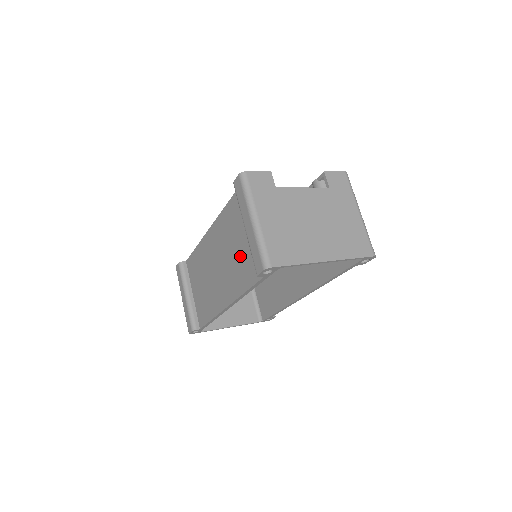
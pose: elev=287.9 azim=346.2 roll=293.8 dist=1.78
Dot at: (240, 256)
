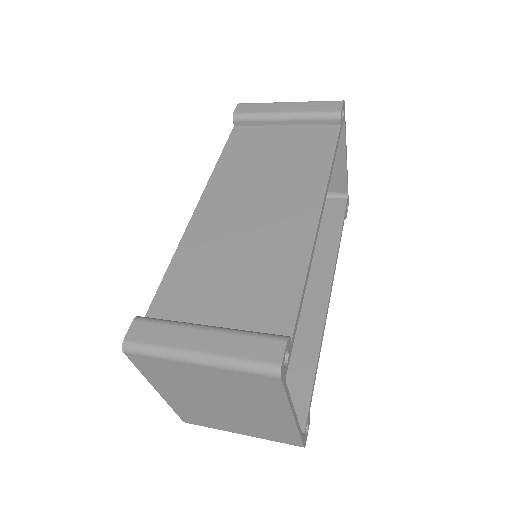
Dot at: (290, 153)
